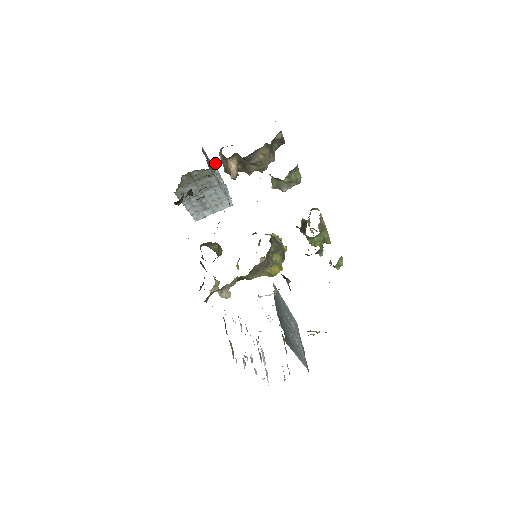
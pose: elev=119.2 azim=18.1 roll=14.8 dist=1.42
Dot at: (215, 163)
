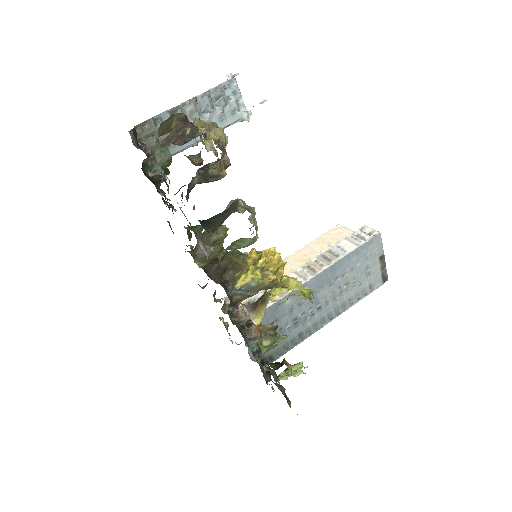
Dot at: (179, 110)
